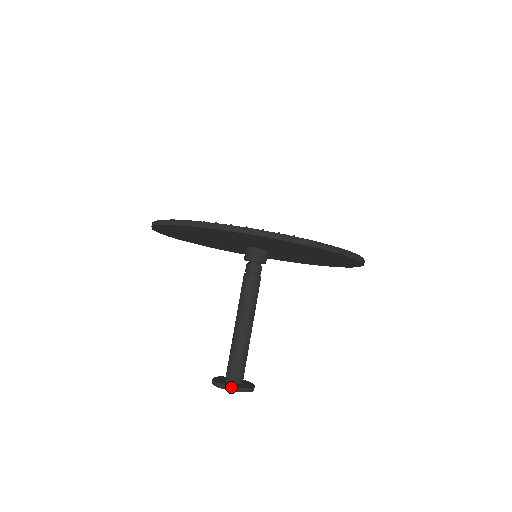
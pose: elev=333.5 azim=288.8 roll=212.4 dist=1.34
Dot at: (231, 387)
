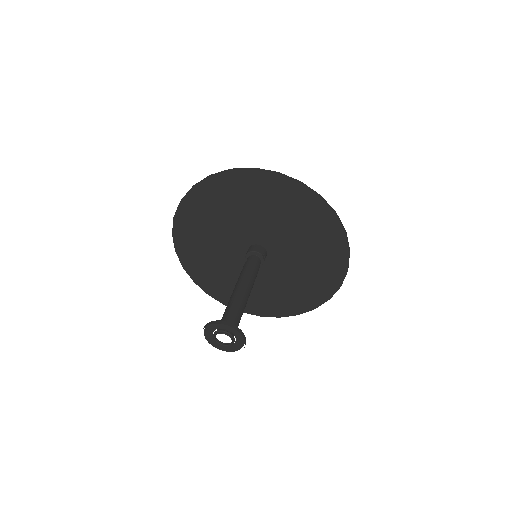
Dot at: (221, 321)
